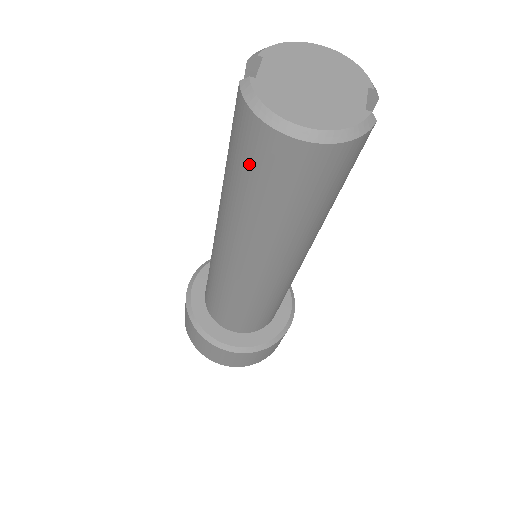
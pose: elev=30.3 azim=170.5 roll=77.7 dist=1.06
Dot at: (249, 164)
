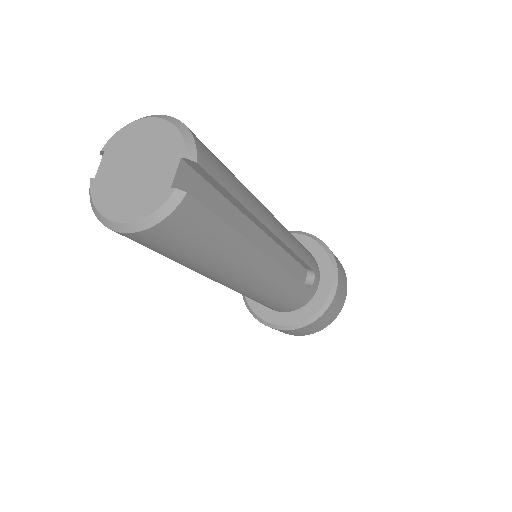
Dot at: occluded
